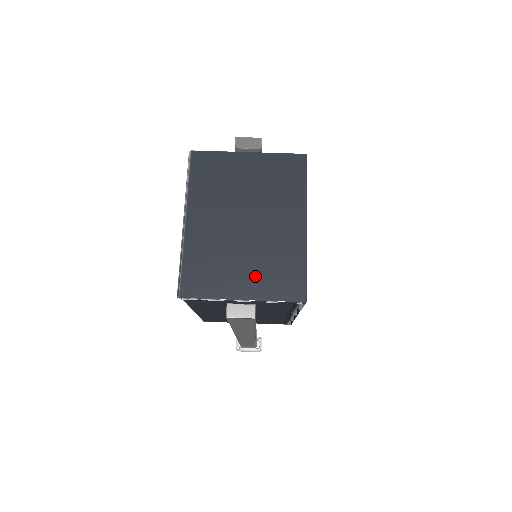
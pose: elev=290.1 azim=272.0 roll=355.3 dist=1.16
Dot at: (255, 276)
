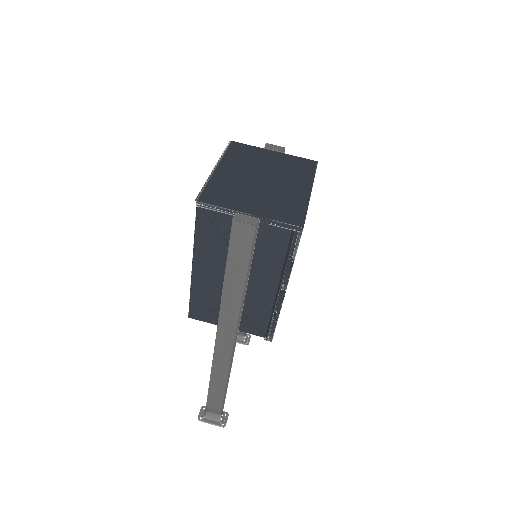
Dot at: (263, 205)
